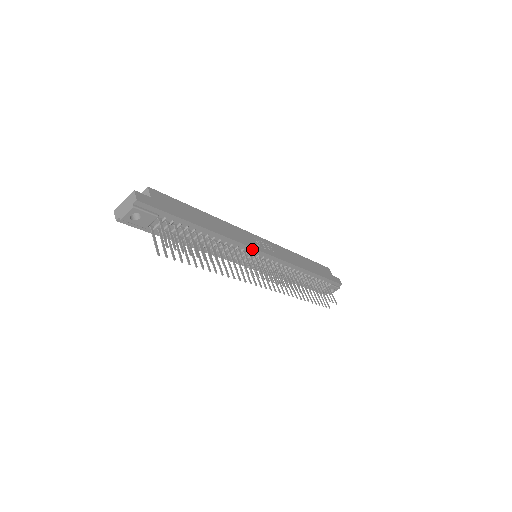
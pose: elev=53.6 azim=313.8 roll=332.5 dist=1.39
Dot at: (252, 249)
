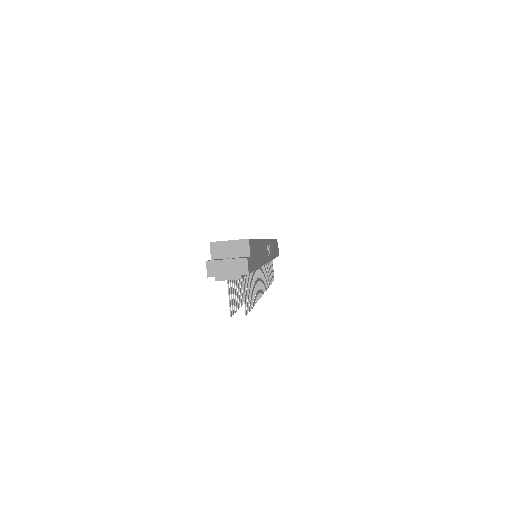
Dot at: occluded
